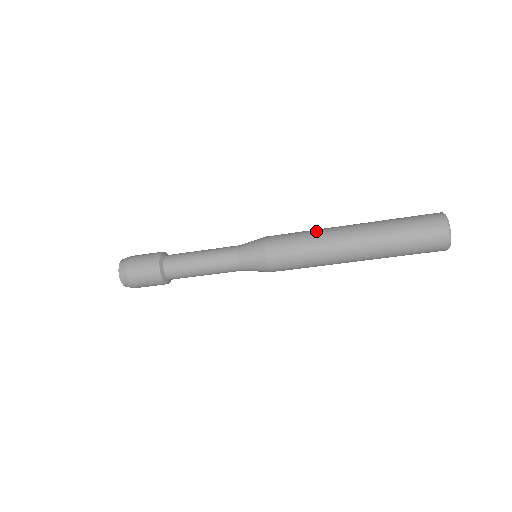
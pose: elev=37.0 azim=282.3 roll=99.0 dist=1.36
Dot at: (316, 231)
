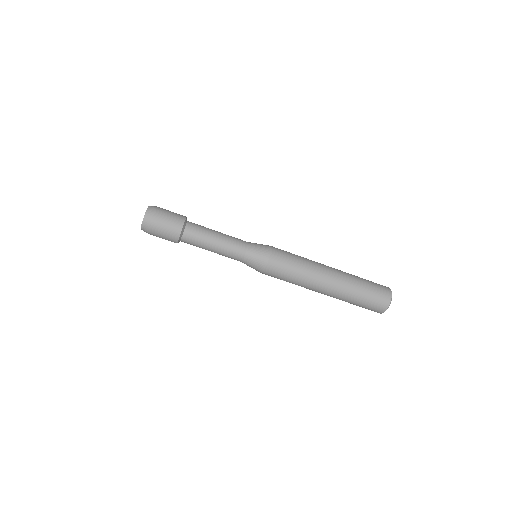
Dot at: occluded
